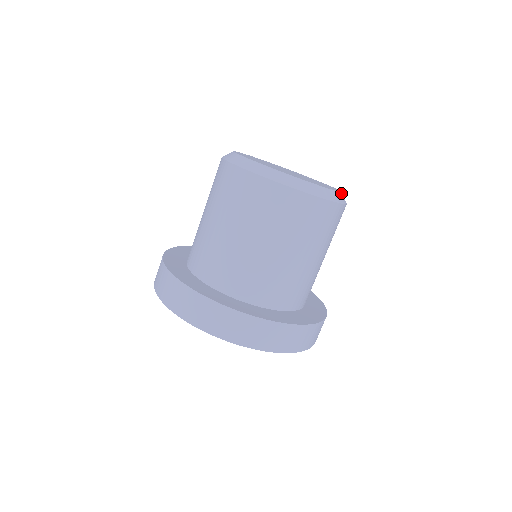
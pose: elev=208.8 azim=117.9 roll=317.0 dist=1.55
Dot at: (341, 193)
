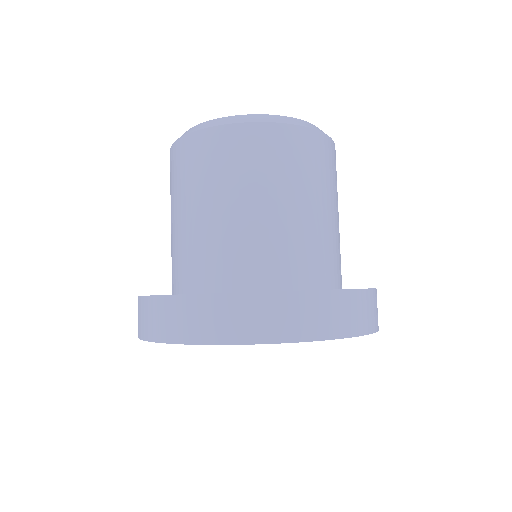
Dot at: (311, 124)
